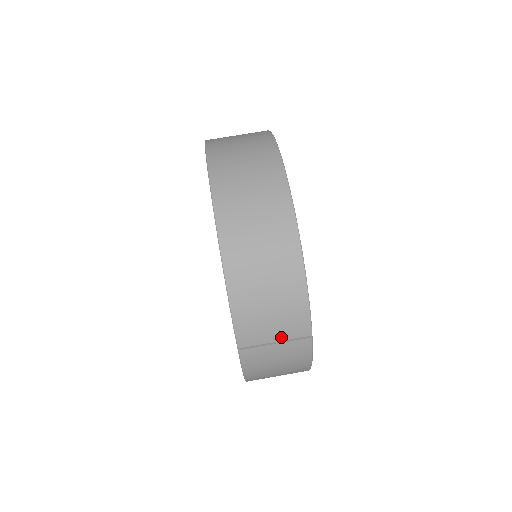
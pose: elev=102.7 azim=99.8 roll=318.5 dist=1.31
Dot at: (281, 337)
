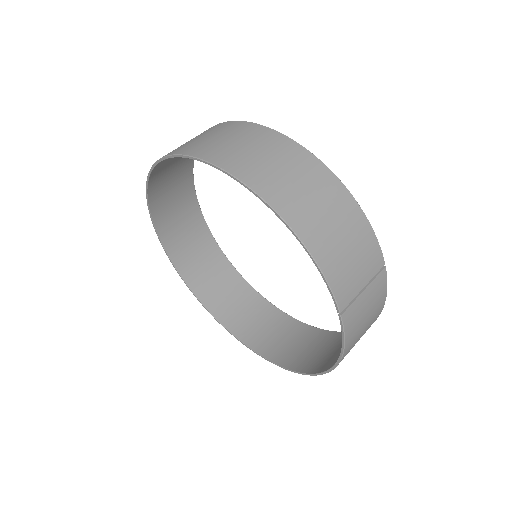
Dot at: (366, 279)
